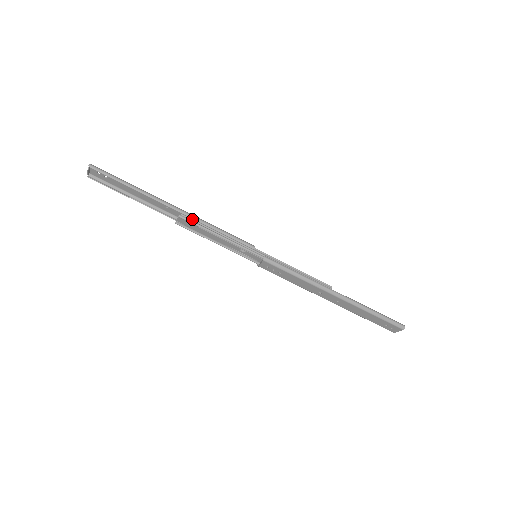
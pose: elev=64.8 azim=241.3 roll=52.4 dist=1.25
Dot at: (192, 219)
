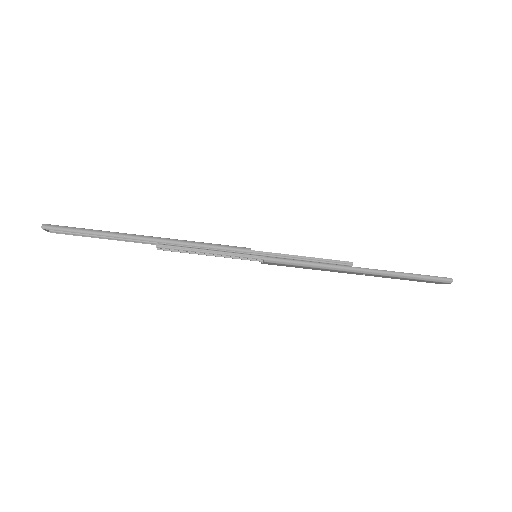
Dot at: (171, 244)
